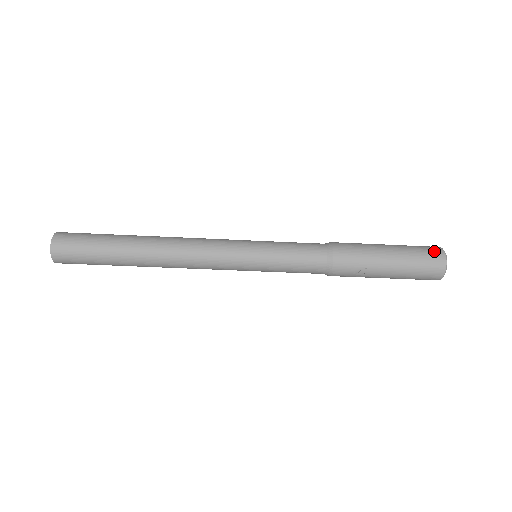
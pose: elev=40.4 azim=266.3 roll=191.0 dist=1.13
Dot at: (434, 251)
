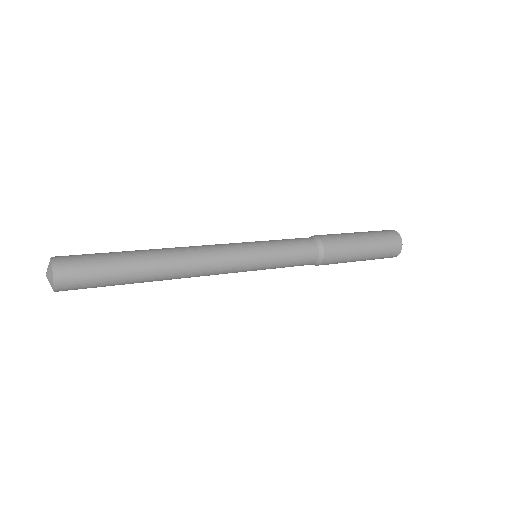
Dot at: (392, 255)
